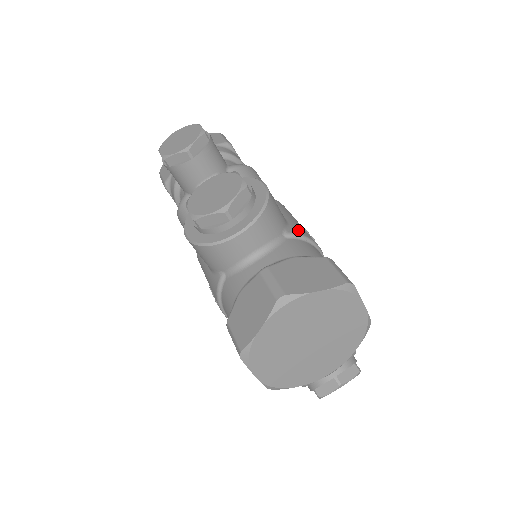
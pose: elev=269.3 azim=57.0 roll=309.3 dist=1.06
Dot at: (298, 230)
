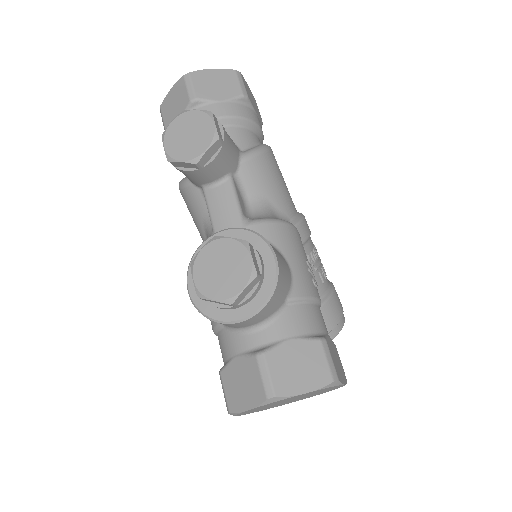
Dot at: (301, 289)
